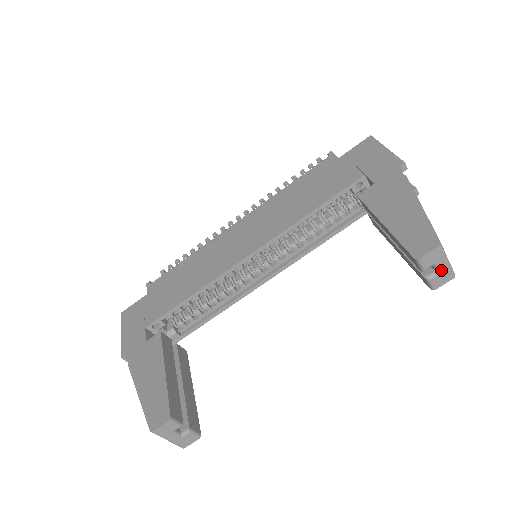
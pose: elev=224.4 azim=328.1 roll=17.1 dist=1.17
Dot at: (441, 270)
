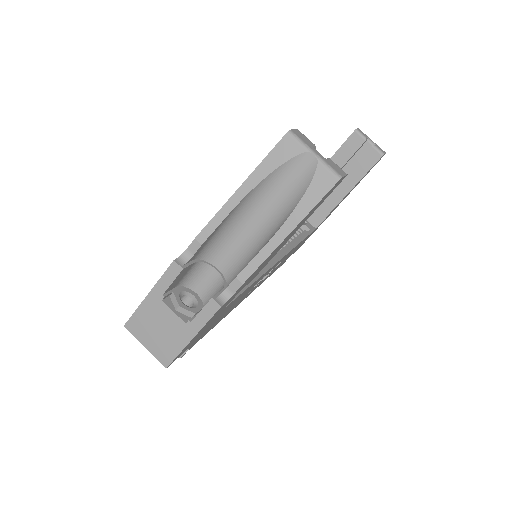
Dot at: (374, 143)
